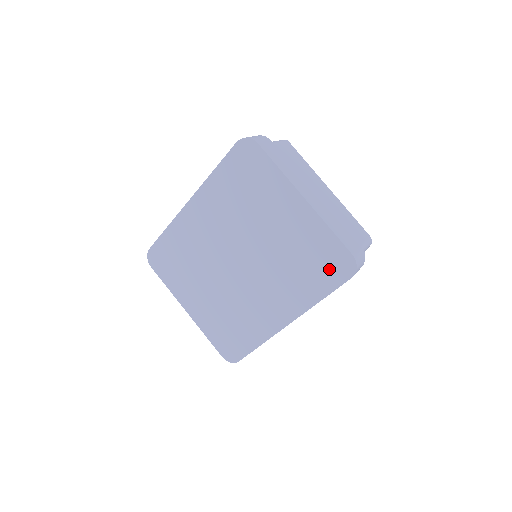
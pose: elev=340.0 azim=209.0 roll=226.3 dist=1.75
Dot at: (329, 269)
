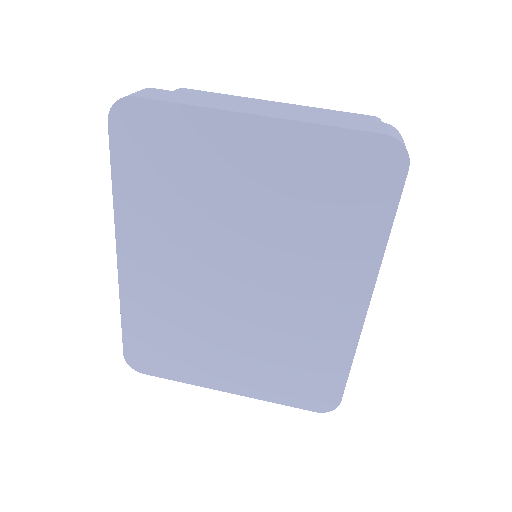
Dot at: (367, 184)
